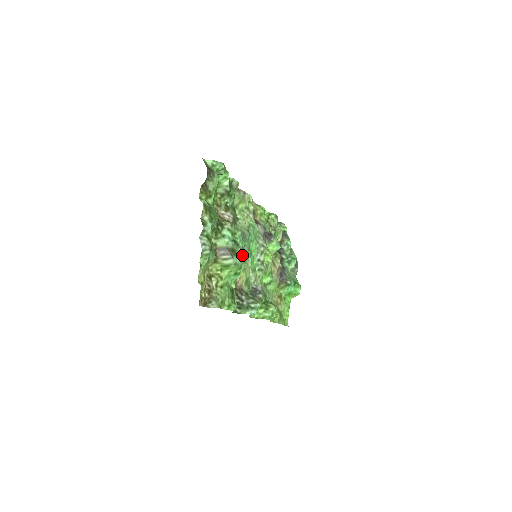
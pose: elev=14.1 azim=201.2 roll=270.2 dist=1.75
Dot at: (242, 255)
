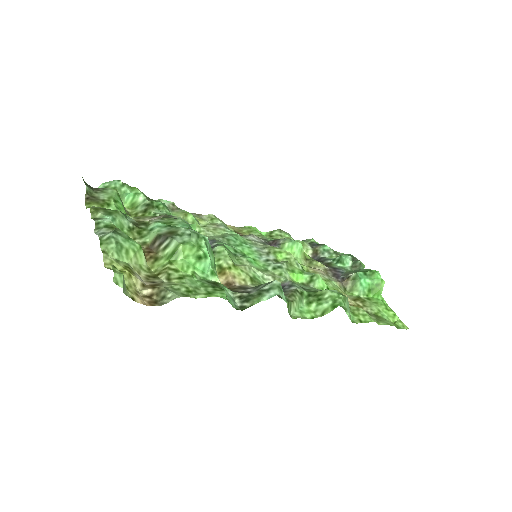
Dot at: (191, 233)
